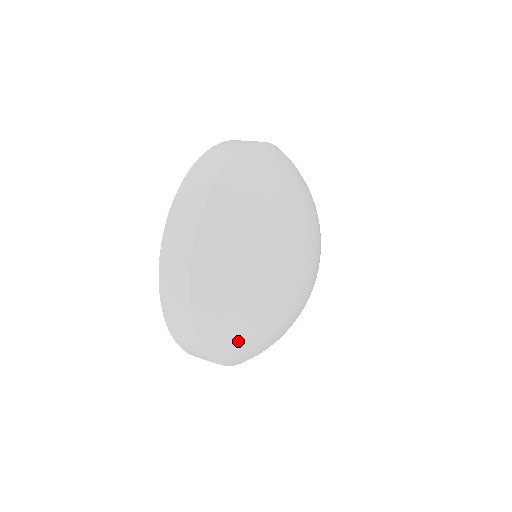
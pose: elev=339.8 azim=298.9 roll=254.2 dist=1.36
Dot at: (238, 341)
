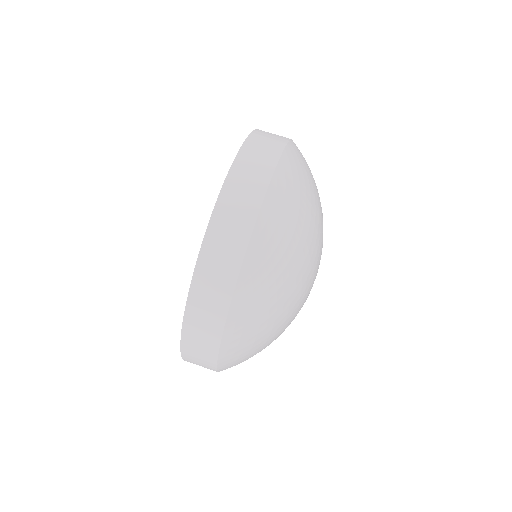
Dot at: occluded
